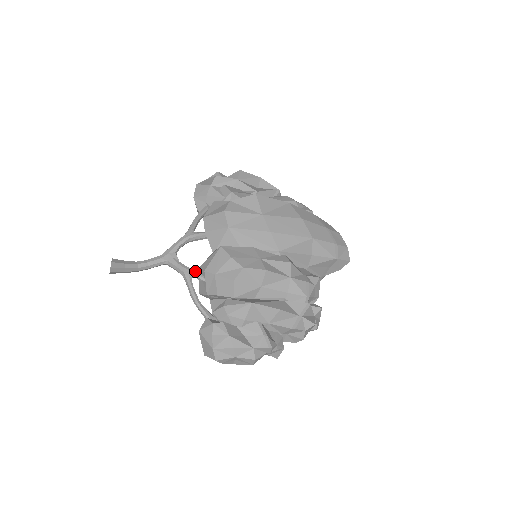
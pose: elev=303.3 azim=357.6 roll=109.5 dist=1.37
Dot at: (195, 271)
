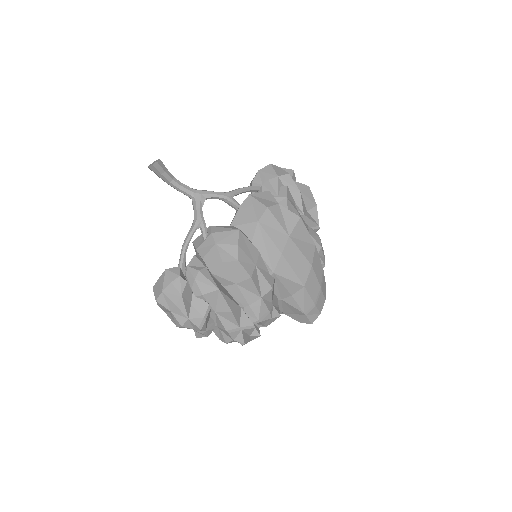
Dot at: (205, 226)
